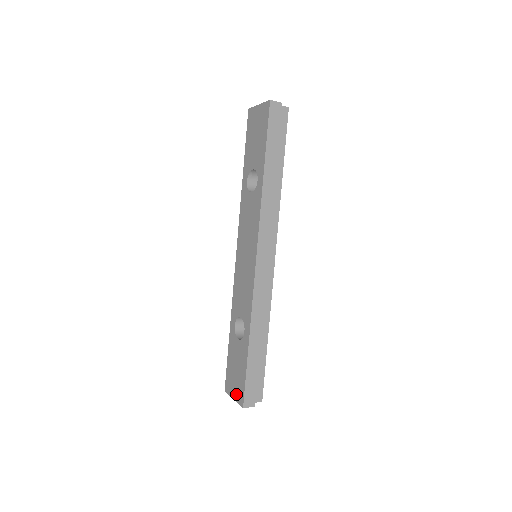
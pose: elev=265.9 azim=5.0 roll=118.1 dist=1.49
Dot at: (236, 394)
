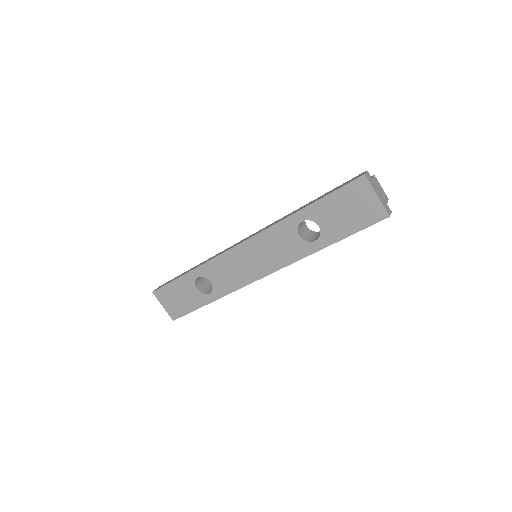
Dot at: (169, 308)
